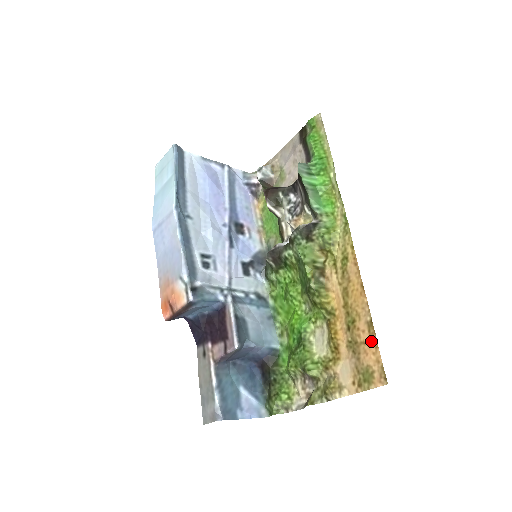
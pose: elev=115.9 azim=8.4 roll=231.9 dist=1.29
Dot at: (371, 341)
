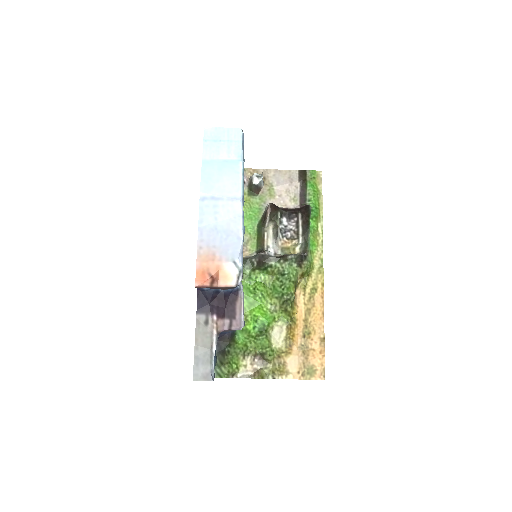
Dot at: (320, 351)
